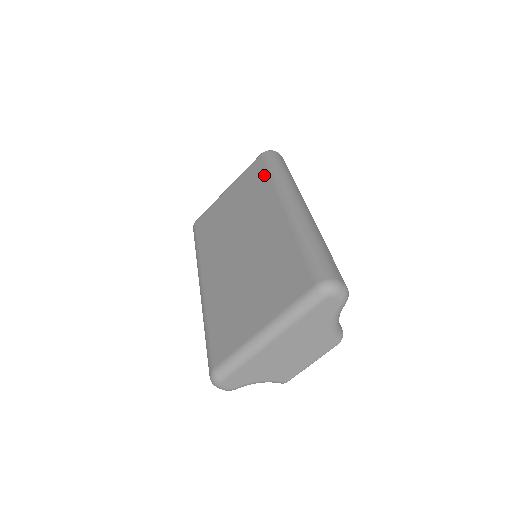
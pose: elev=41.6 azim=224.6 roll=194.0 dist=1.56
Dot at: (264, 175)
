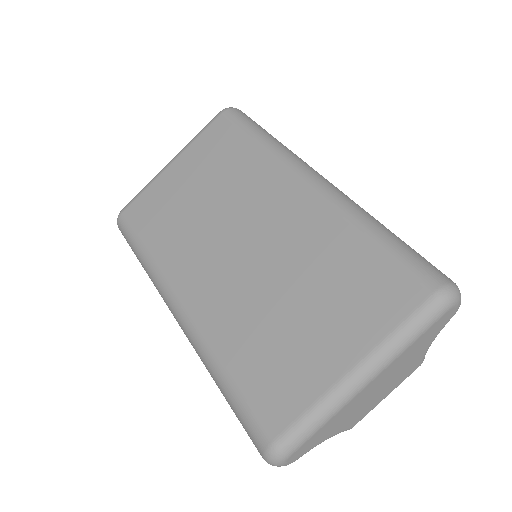
Dot at: (243, 141)
